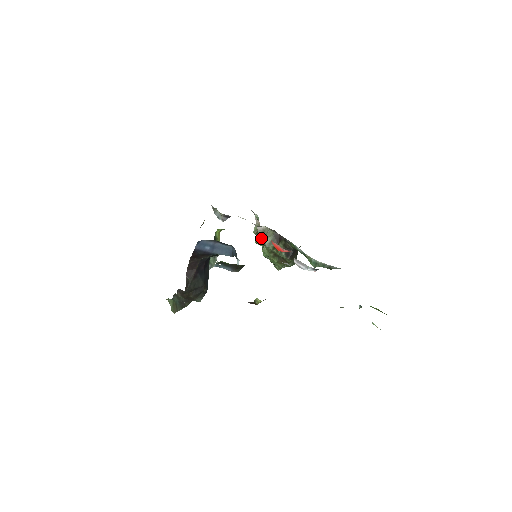
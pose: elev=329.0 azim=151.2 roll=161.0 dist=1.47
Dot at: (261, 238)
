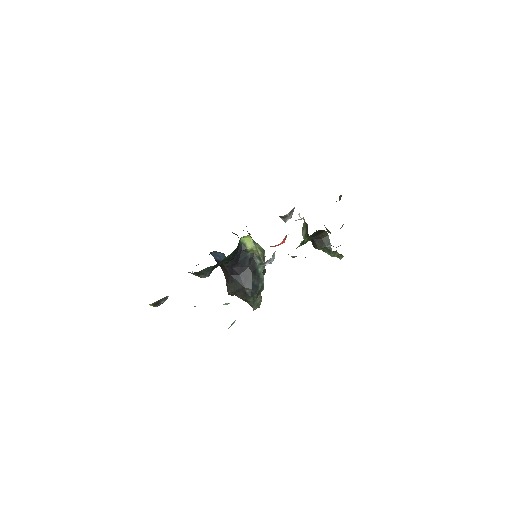
Dot at: occluded
